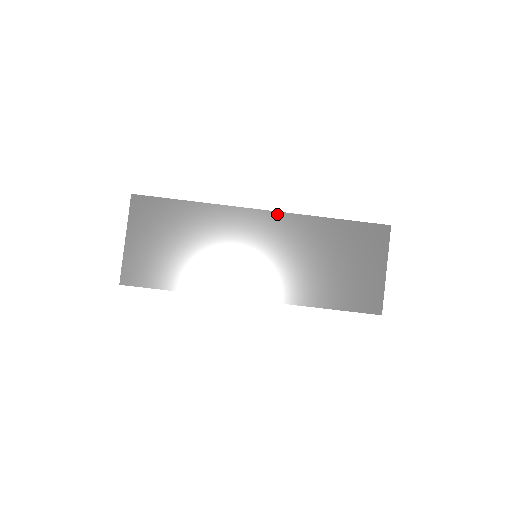
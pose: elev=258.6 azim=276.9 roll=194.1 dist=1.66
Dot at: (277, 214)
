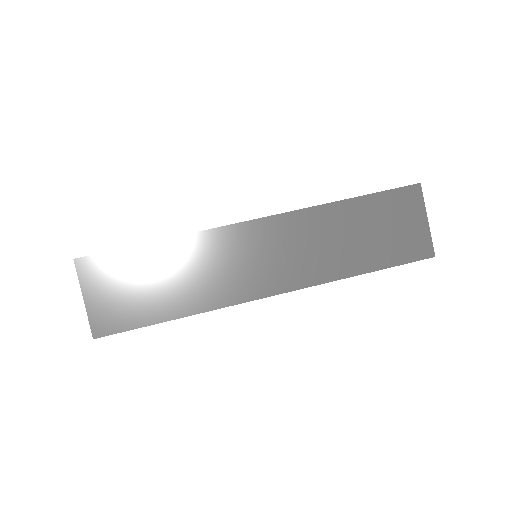
Dot at: occluded
